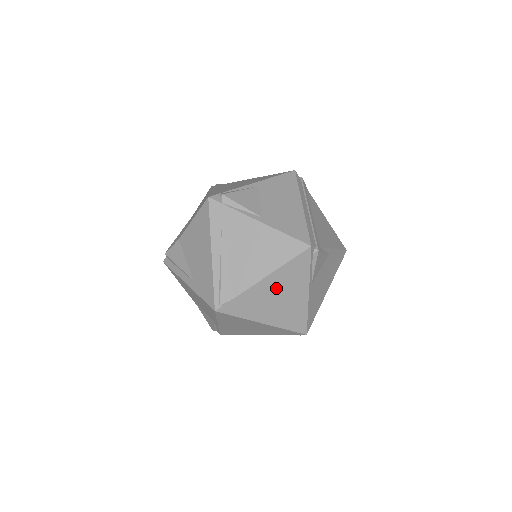
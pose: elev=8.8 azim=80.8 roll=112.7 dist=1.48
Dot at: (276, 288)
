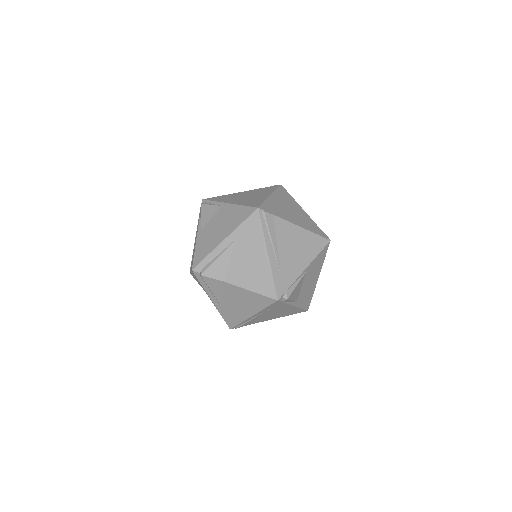
Dot at: occluded
